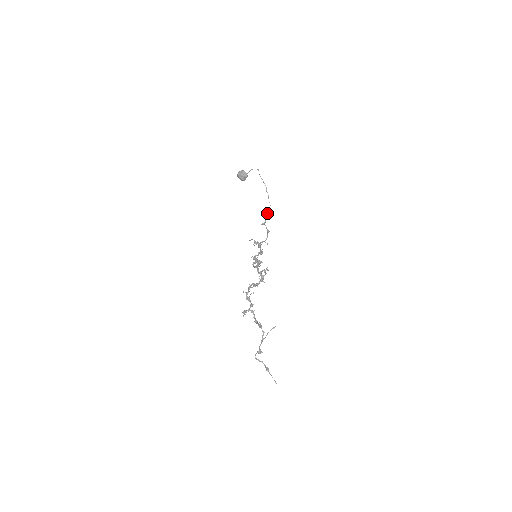
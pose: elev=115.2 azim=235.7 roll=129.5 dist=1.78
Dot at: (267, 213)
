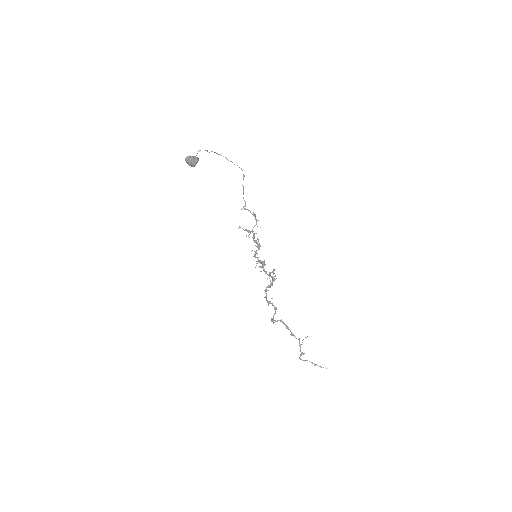
Dot at: occluded
